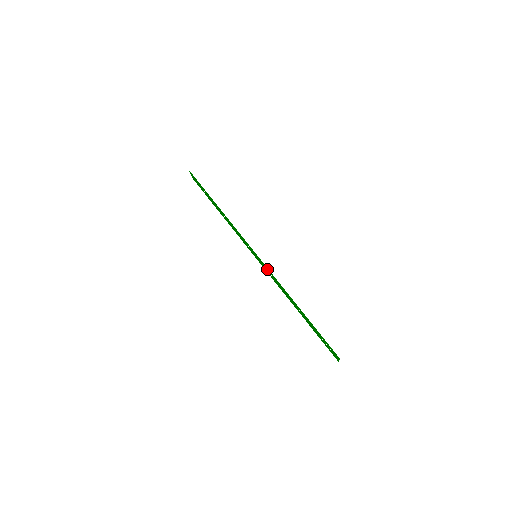
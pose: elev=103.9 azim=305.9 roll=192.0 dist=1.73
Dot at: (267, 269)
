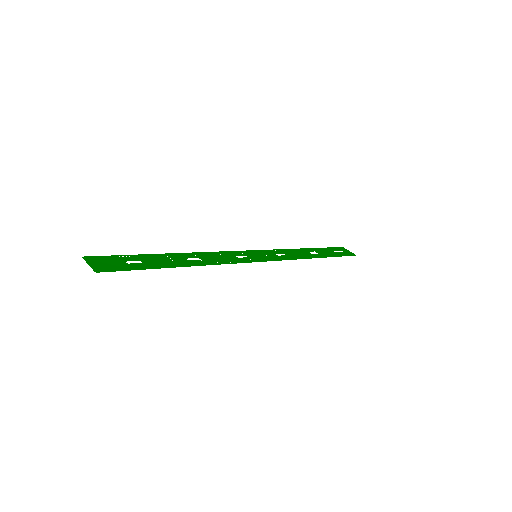
Dot at: (278, 258)
